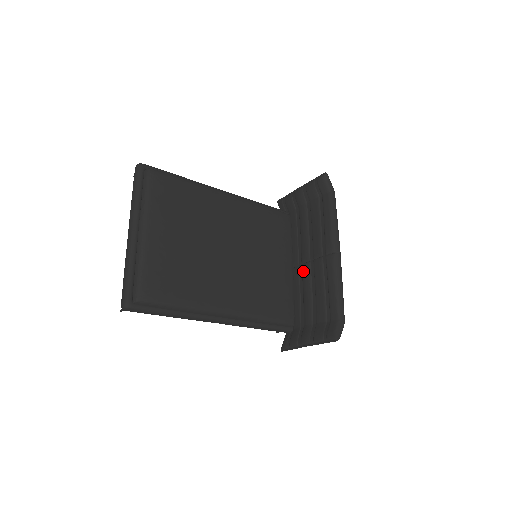
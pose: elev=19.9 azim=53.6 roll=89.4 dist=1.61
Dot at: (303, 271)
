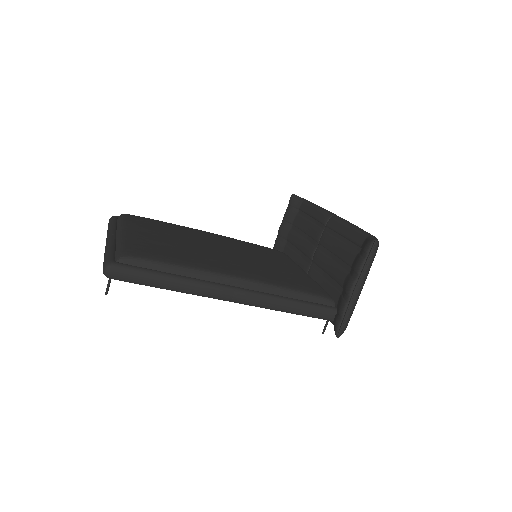
Dot at: (315, 260)
